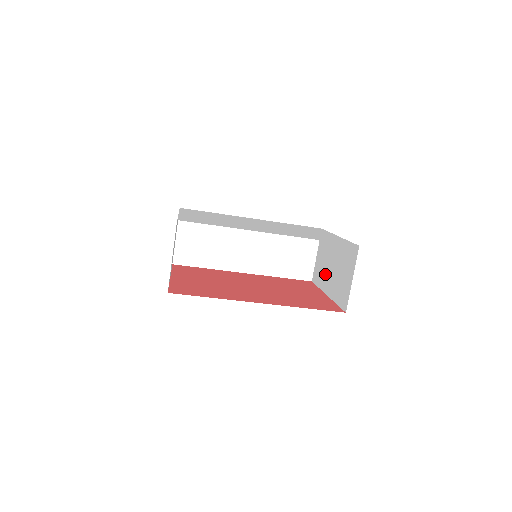
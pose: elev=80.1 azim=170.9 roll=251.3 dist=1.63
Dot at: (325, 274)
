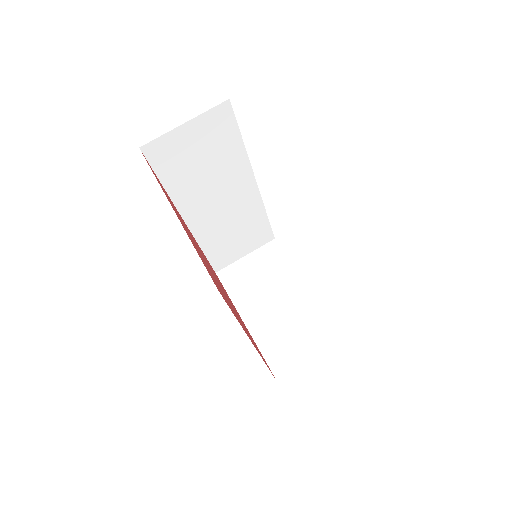
Dot at: (254, 297)
